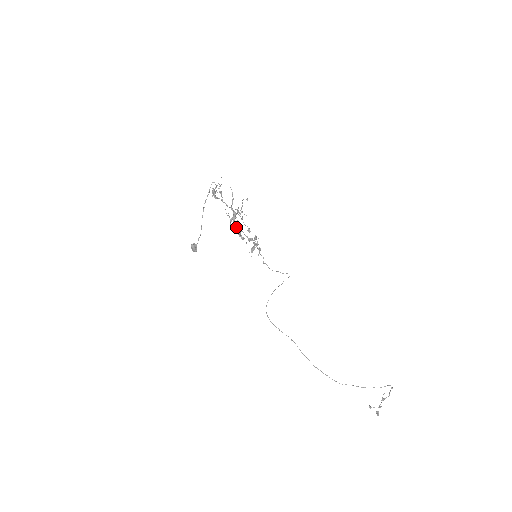
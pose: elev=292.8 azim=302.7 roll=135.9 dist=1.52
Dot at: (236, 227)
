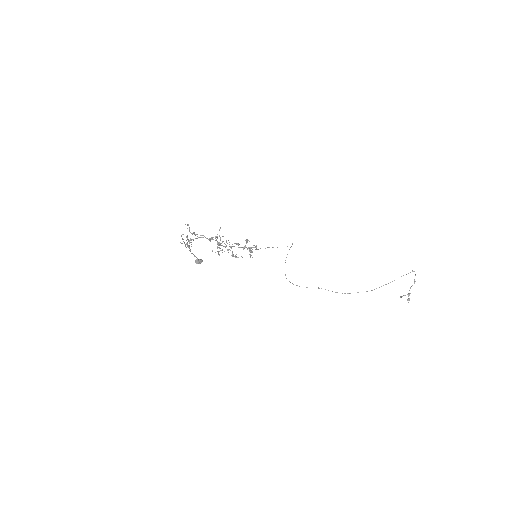
Dot at: occluded
